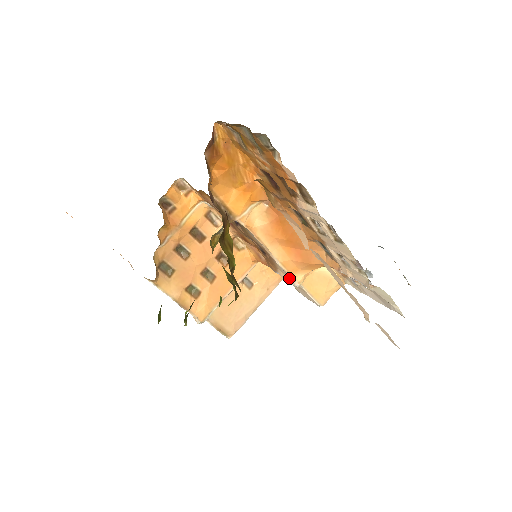
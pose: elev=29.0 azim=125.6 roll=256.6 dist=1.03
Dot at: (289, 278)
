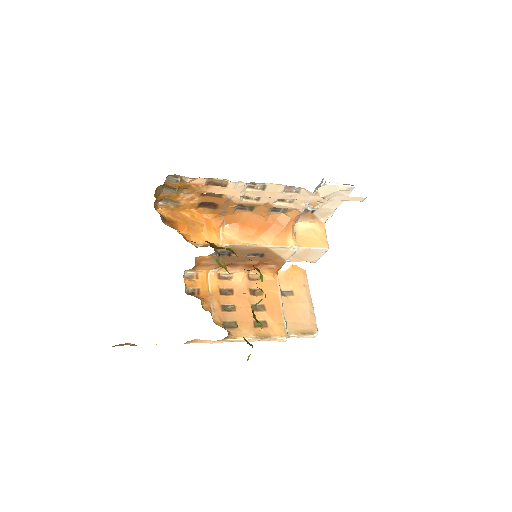
Dot at: (288, 250)
